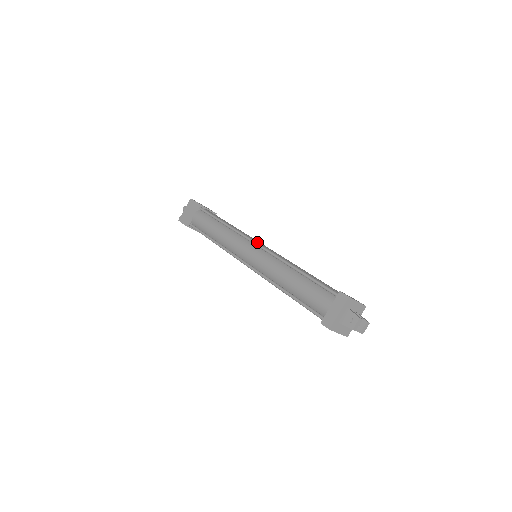
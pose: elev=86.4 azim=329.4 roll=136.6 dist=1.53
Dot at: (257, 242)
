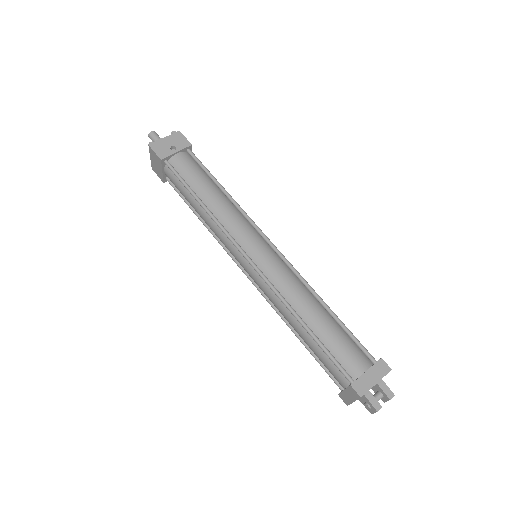
Dot at: (249, 249)
